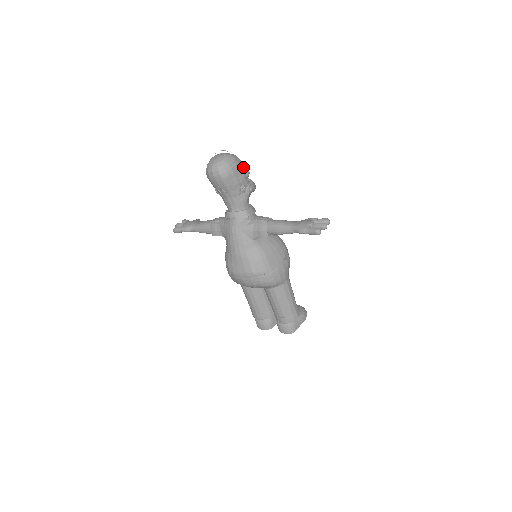
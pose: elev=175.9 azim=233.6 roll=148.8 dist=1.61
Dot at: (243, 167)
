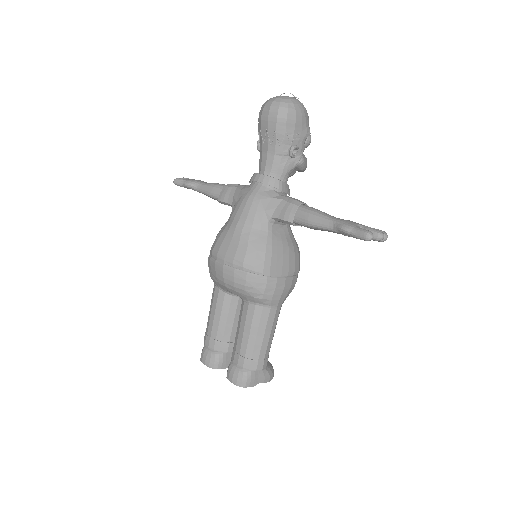
Dot at: (308, 128)
